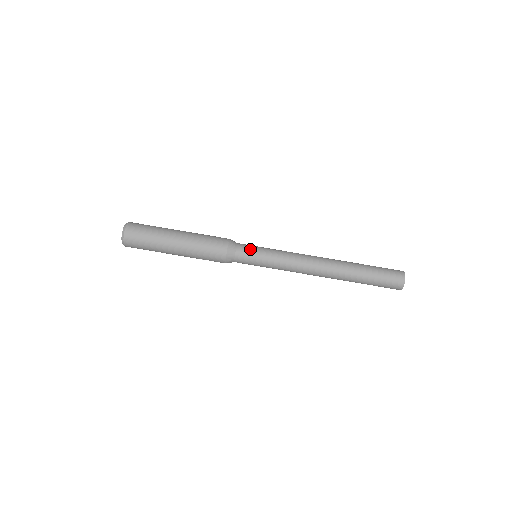
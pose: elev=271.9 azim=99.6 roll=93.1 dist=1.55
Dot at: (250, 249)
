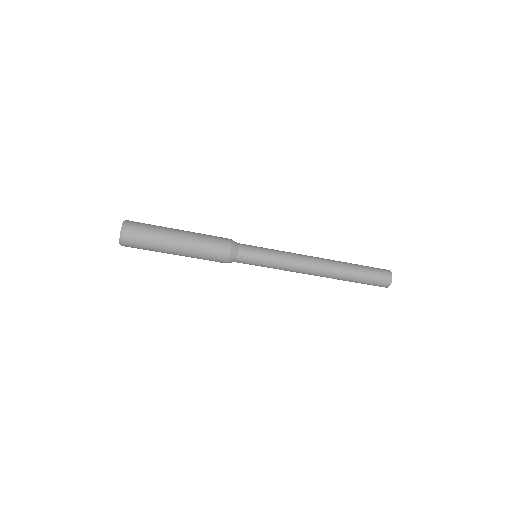
Dot at: (252, 253)
